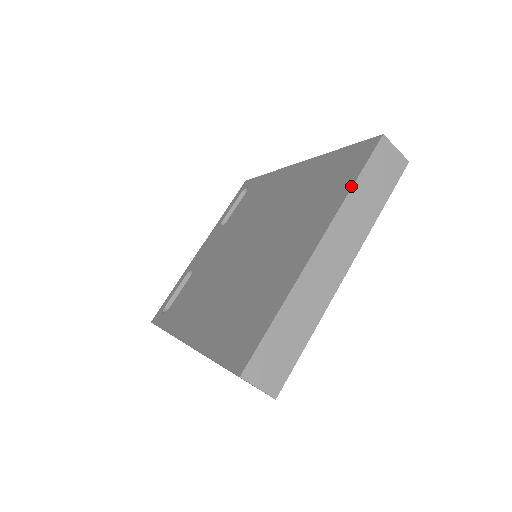
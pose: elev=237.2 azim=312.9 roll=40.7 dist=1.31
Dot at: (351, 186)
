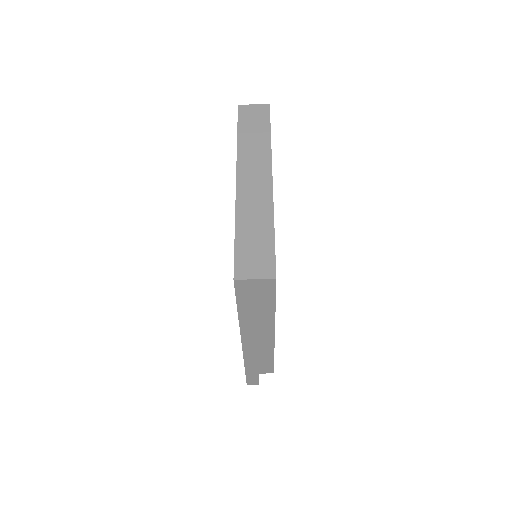
Dot at: (237, 140)
